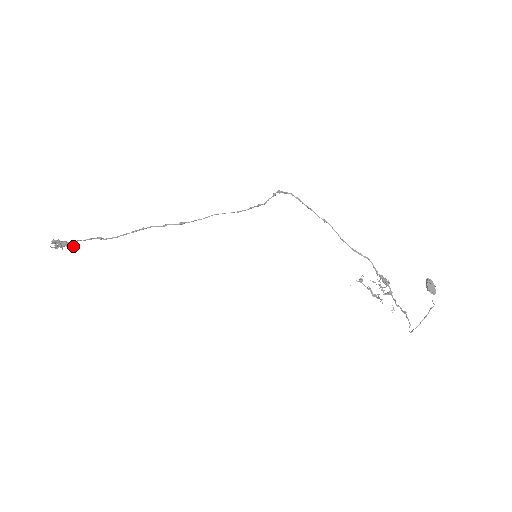
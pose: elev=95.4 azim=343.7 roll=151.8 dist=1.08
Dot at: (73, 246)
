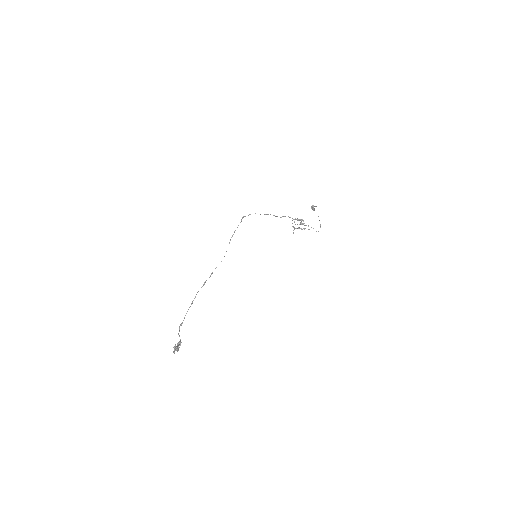
Dot at: (180, 342)
